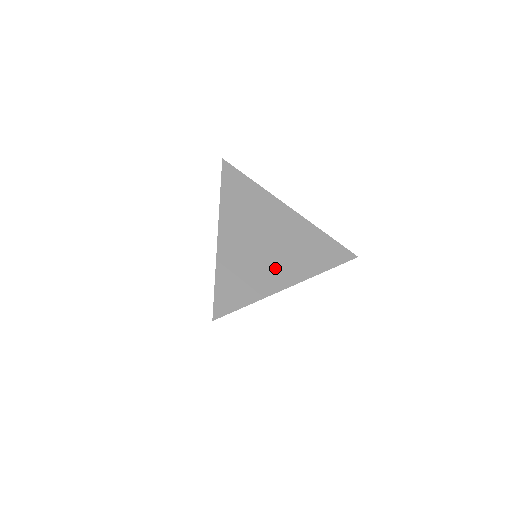
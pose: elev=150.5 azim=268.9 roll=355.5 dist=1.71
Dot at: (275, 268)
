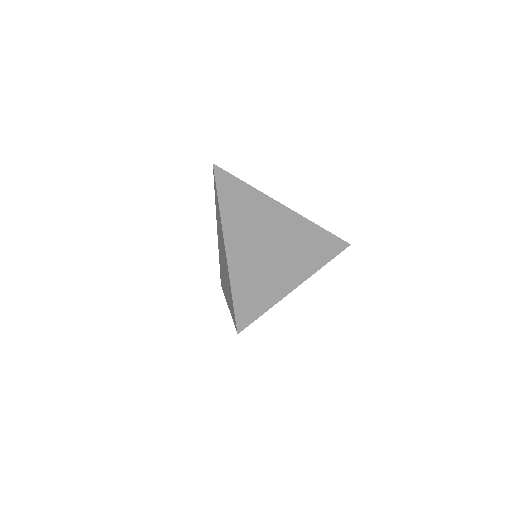
Dot at: (282, 270)
